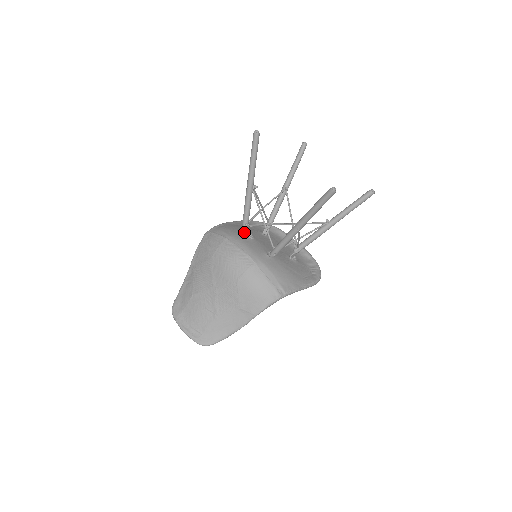
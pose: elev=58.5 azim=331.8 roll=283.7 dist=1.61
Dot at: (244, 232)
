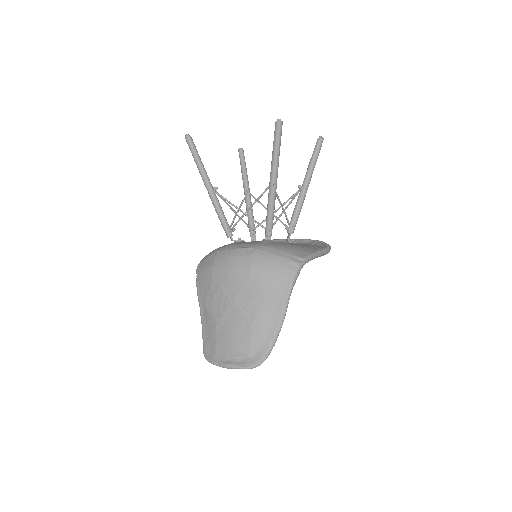
Dot at: (231, 239)
